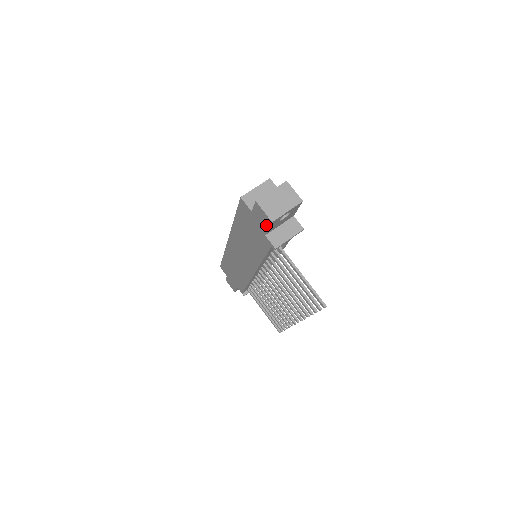
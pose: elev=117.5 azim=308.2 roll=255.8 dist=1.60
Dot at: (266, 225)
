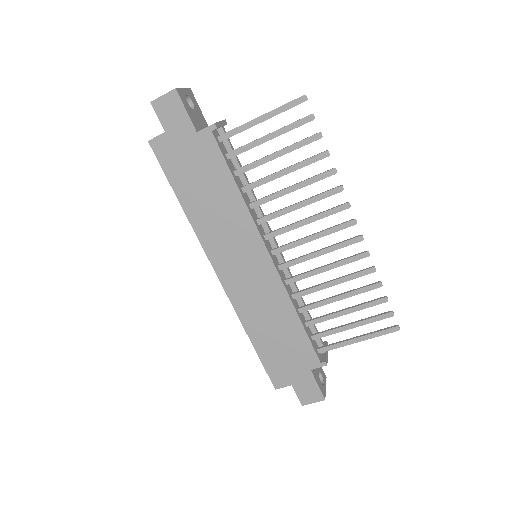
Dot at: (181, 110)
